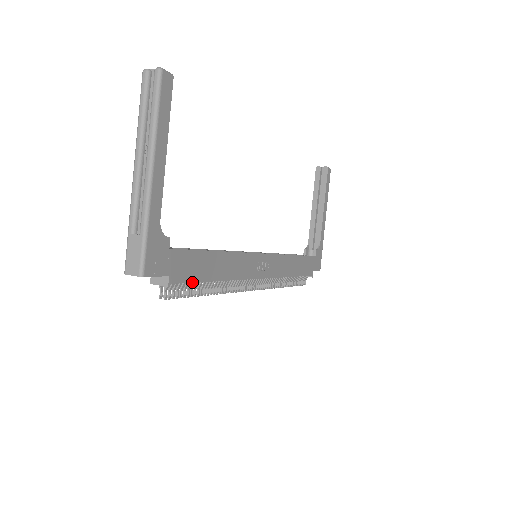
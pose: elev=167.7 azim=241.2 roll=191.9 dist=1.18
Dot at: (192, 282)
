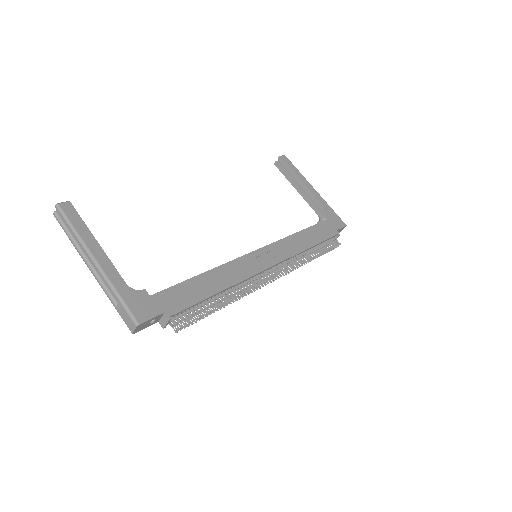
Dot at: (192, 305)
